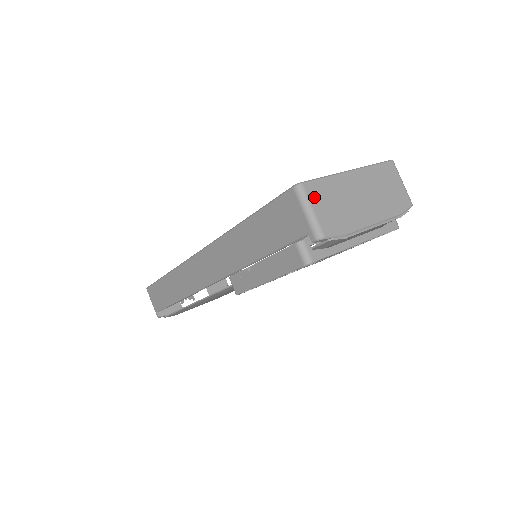
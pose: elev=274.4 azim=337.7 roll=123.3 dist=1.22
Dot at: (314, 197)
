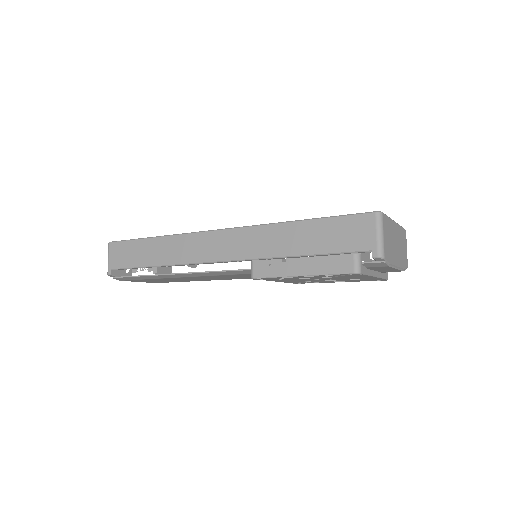
Dot at: (385, 226)
